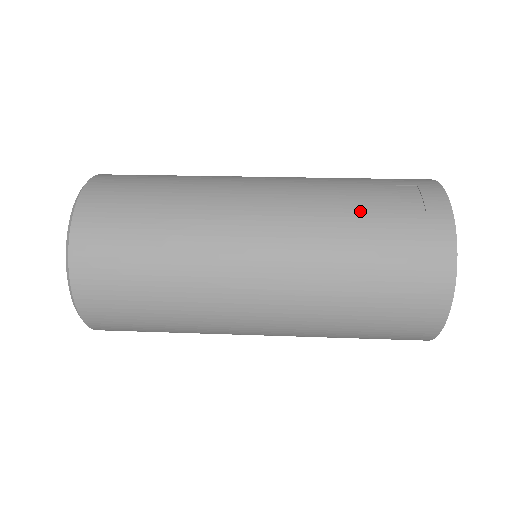
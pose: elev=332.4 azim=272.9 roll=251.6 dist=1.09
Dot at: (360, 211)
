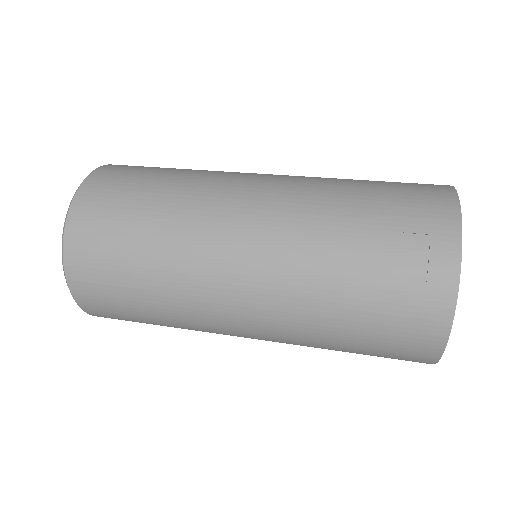
Dot at: (349, 278)
